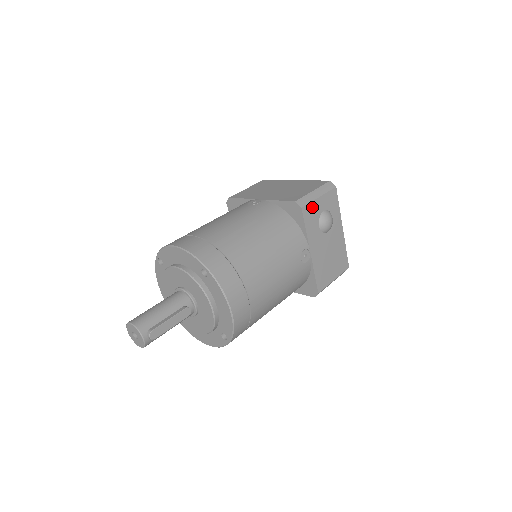
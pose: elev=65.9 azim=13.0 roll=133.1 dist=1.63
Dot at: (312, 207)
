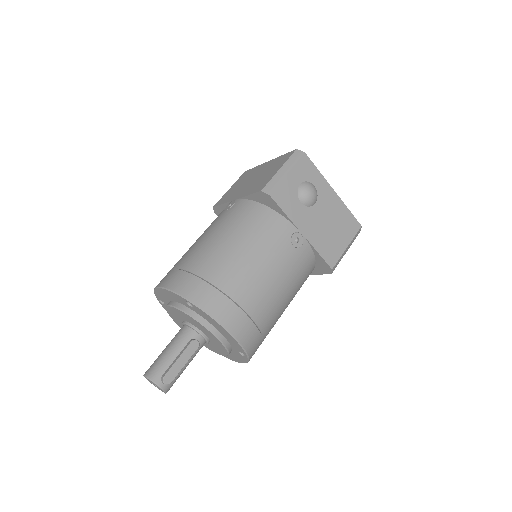
Dot at: (283, 188)
